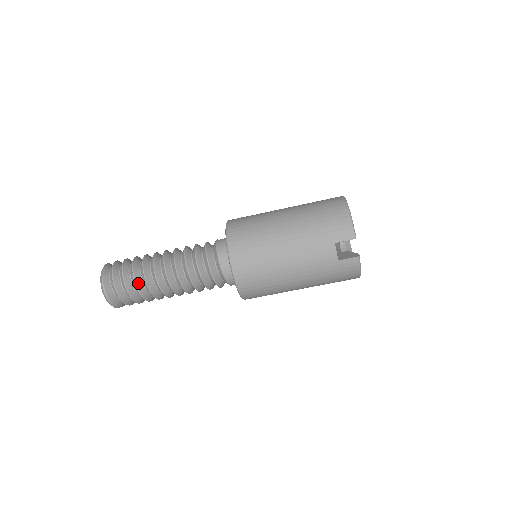
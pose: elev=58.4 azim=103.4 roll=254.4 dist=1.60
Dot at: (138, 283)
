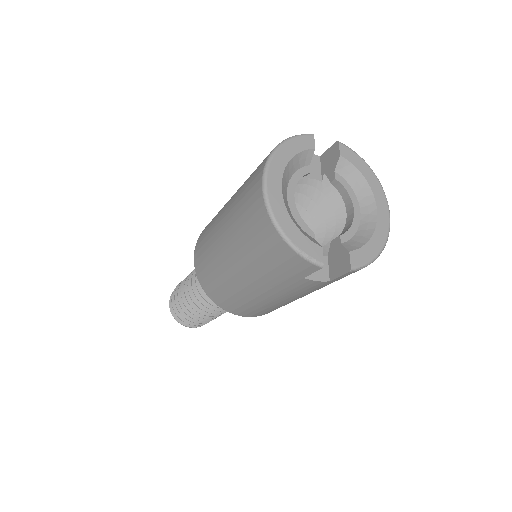
Dot at: (200, 318)
